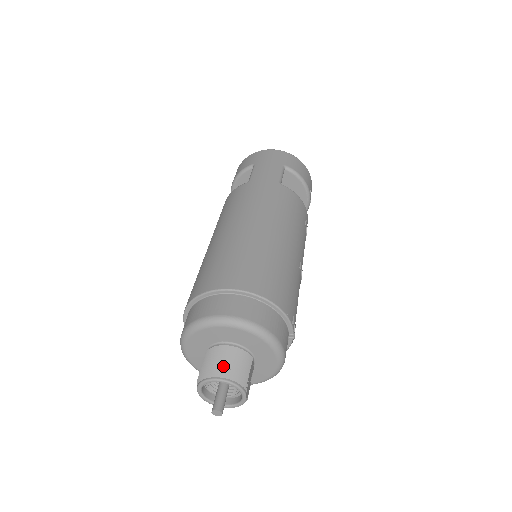
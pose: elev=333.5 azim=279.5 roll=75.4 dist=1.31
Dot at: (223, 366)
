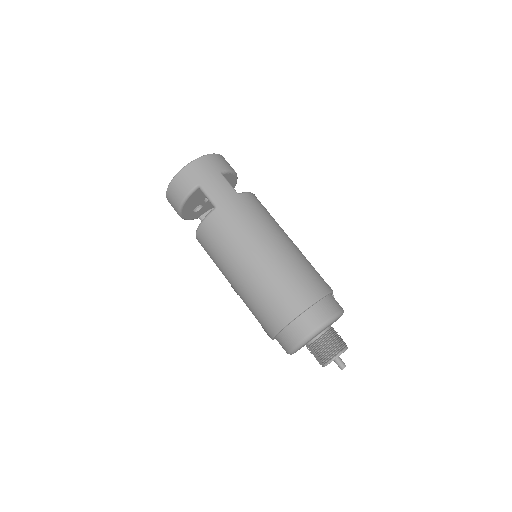
Dot at: (335, 347)
